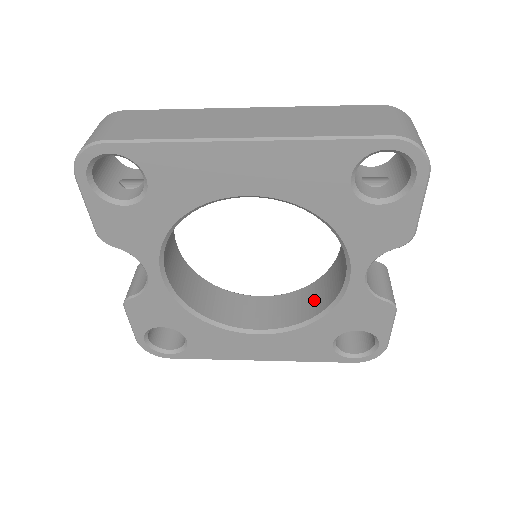
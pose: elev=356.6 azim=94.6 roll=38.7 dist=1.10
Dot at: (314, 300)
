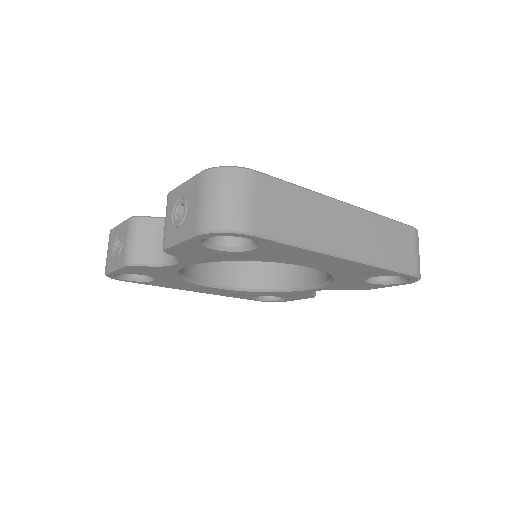
Dot at: (264, 273)
